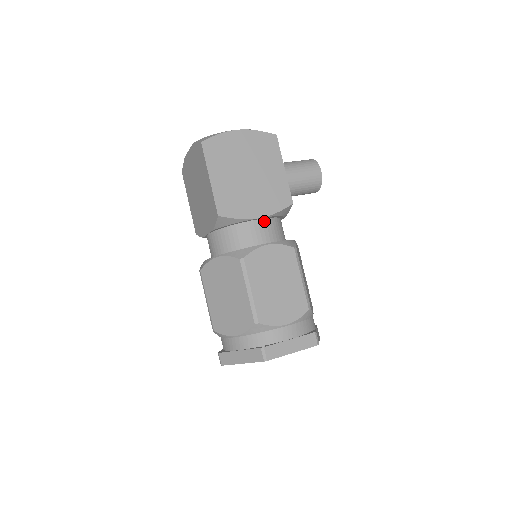
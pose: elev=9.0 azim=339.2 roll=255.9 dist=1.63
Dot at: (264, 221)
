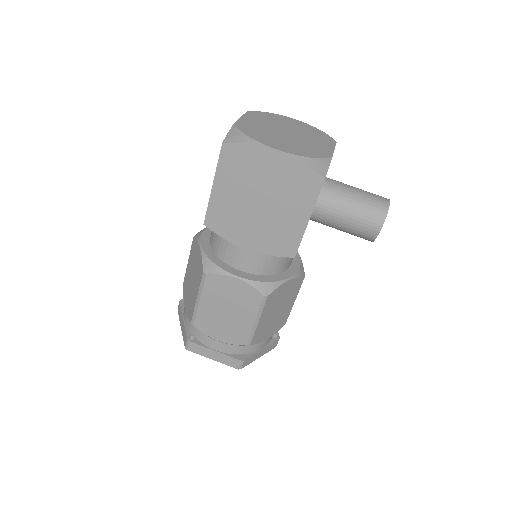
Dot at: occluded
